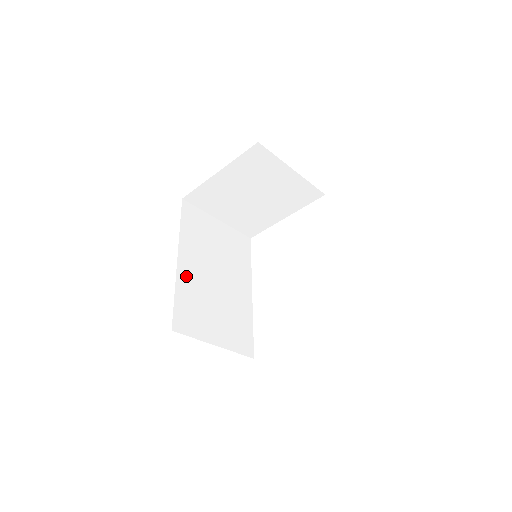
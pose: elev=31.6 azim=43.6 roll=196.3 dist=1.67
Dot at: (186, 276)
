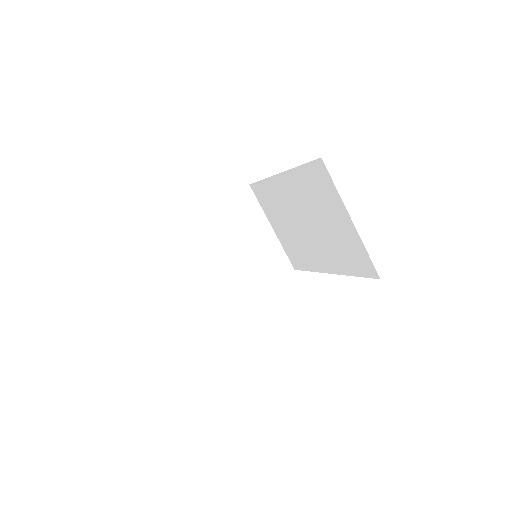
Dot at: occluded
